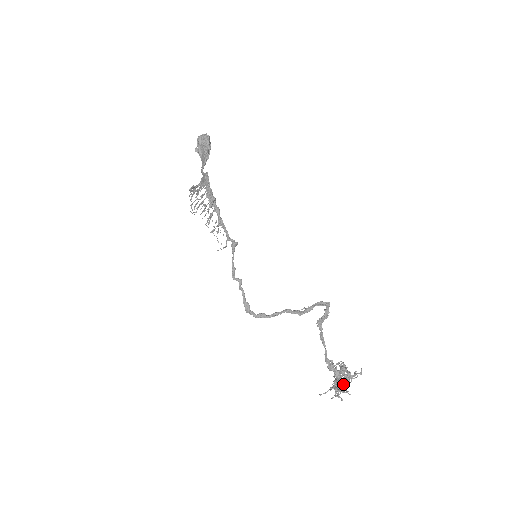
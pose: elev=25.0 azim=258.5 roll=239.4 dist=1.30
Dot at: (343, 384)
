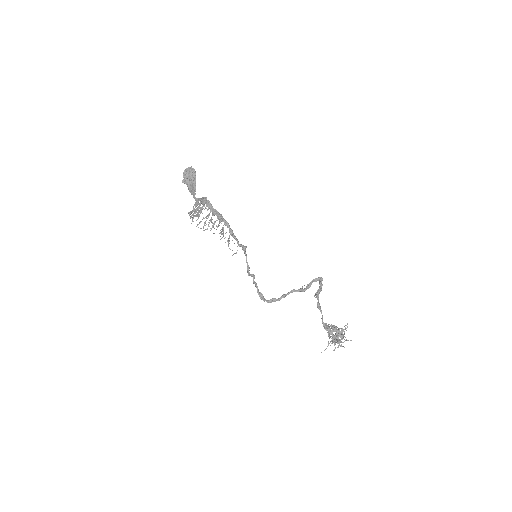
Dot at: (340, 337)
